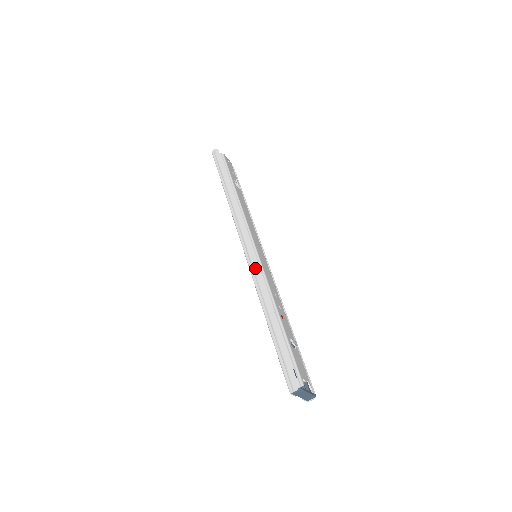
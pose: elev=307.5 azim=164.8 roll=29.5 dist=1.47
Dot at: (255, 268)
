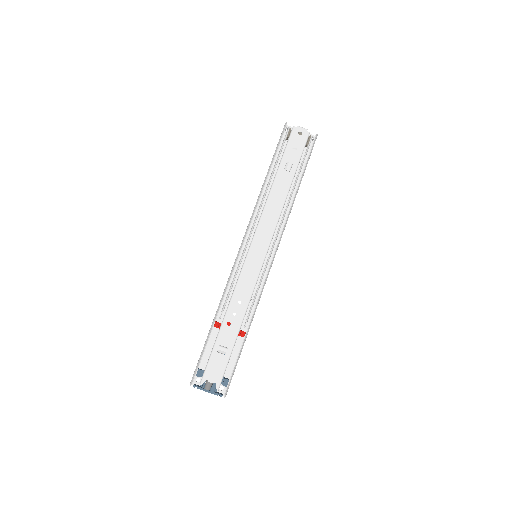
Dot at: (230, 273)
